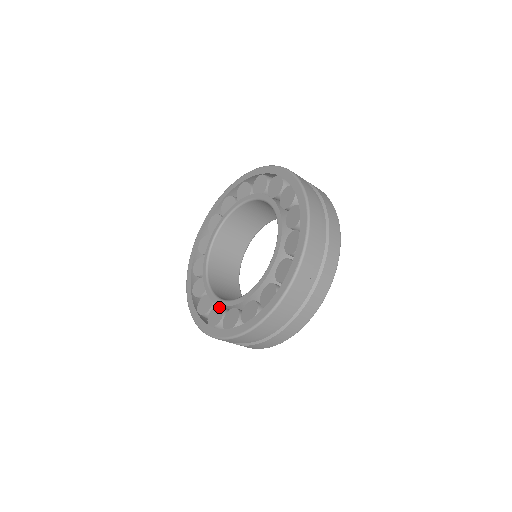
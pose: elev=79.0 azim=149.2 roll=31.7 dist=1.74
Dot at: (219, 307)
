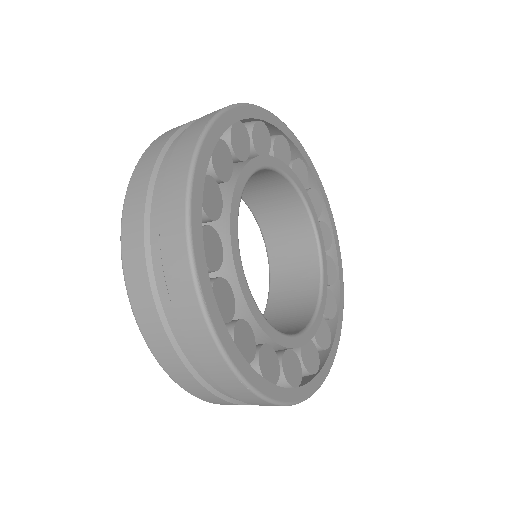
Dot at: occluded
